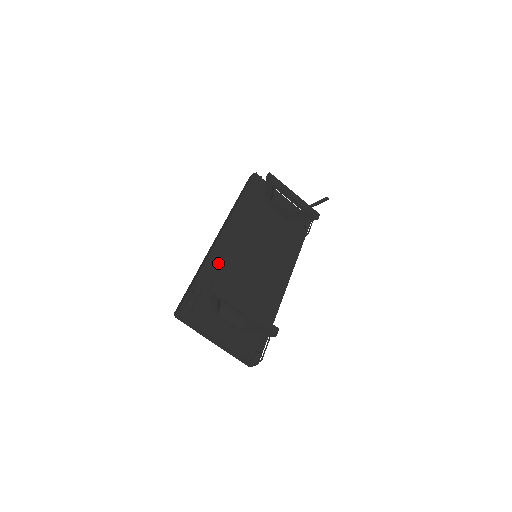
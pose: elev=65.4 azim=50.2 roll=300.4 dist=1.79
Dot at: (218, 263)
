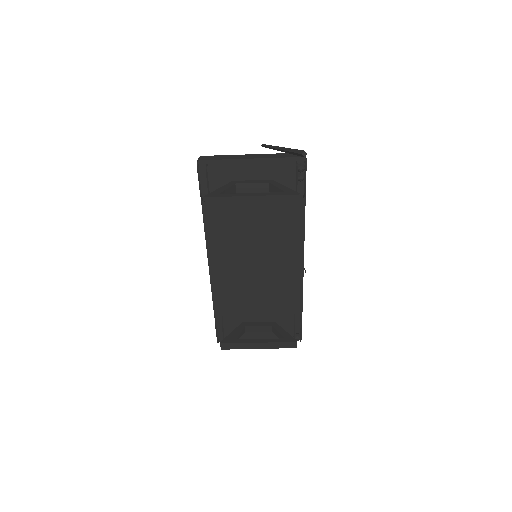
Dot at: (223, 291)
